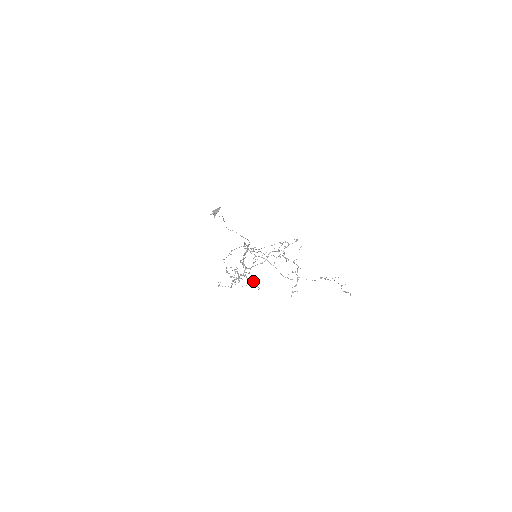
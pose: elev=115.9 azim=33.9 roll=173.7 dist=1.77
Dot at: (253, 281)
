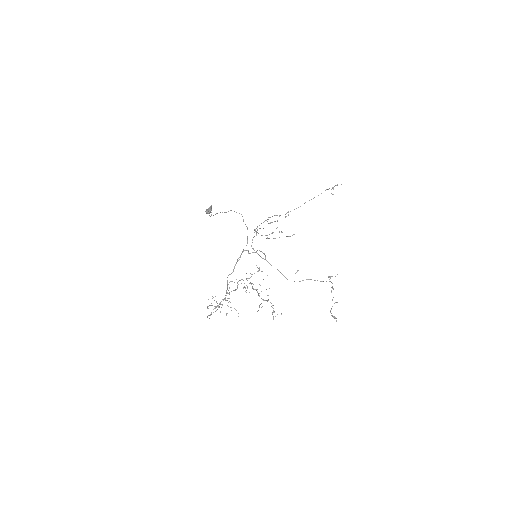
Dot at: occluded
